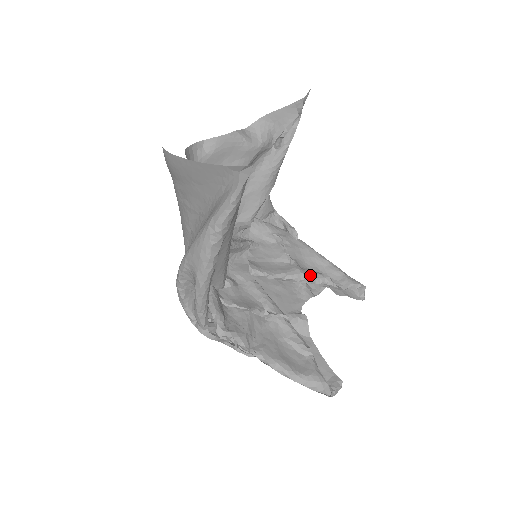
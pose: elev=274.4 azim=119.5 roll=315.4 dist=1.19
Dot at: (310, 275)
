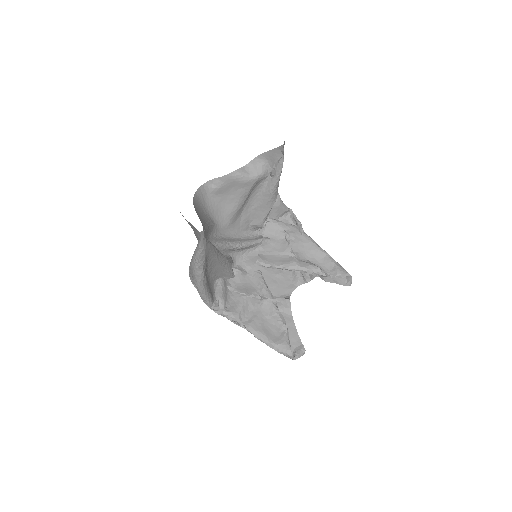
Dot at: (304, 267)
